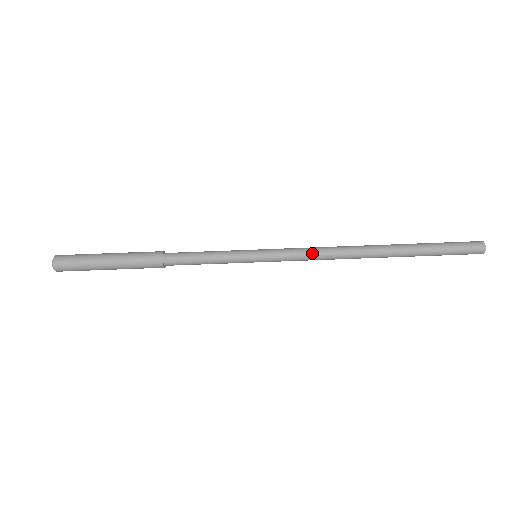
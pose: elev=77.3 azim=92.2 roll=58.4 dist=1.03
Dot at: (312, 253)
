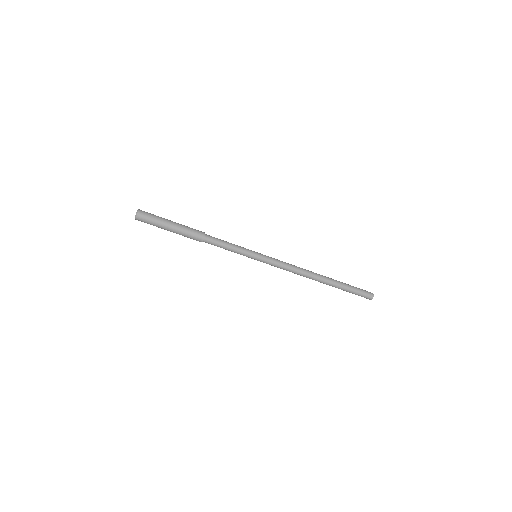
Dot at: (286, 269)
